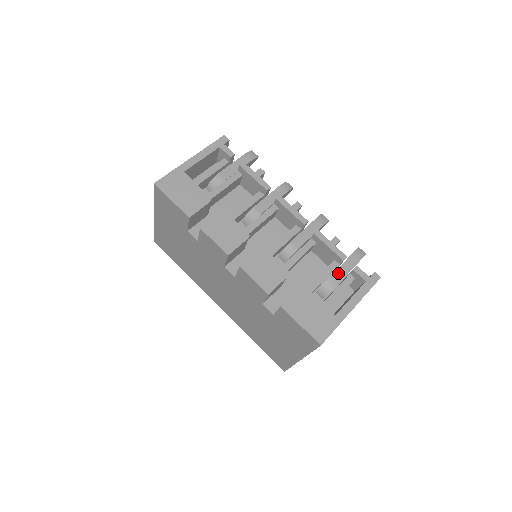
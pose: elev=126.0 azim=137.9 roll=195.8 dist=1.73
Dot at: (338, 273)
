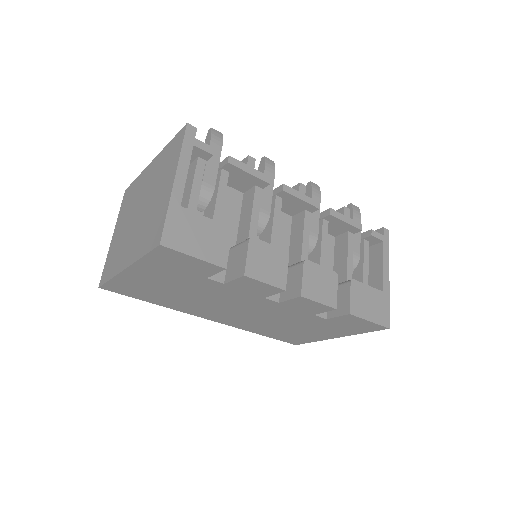
Dot at: (355, 243)
